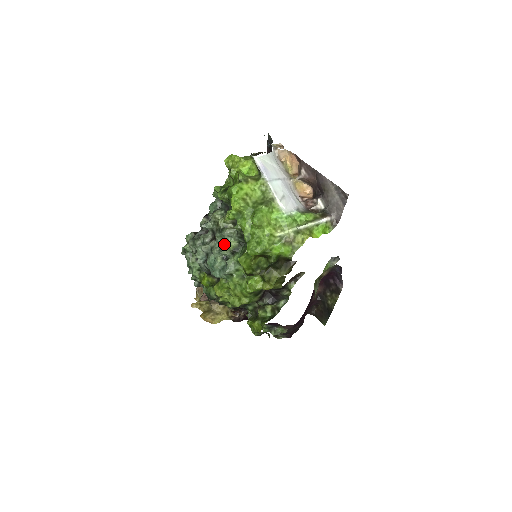
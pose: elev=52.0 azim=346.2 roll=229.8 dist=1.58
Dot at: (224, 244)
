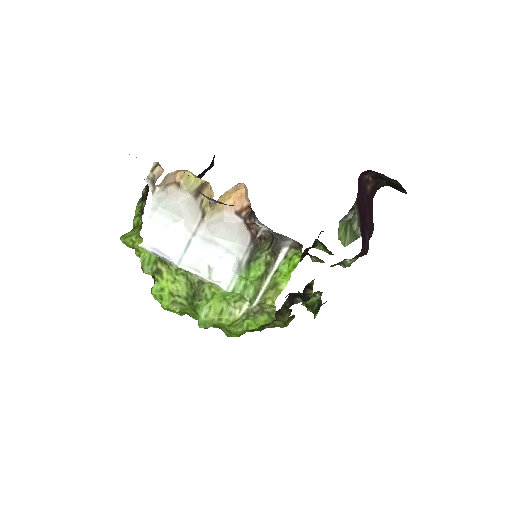
Dot at: occluded
